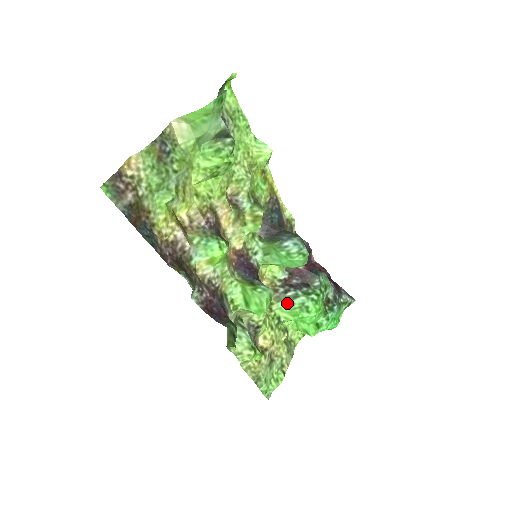
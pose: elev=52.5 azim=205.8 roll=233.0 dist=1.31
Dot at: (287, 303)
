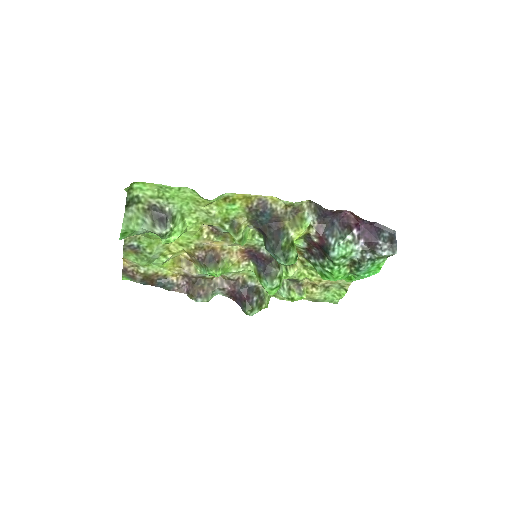
Dot at: (313, 266)
